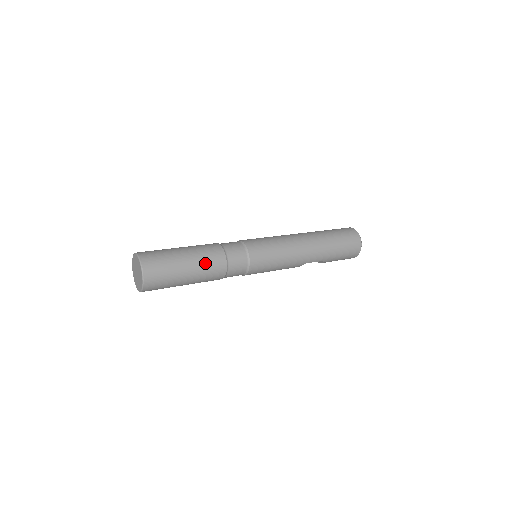
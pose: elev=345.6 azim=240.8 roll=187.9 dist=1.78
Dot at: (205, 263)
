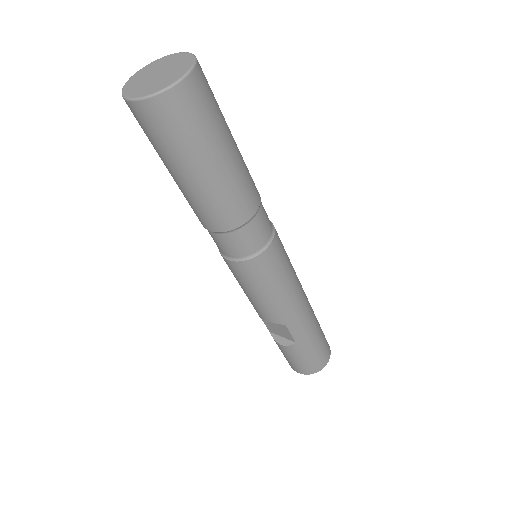
Dot at: (242, 179)
